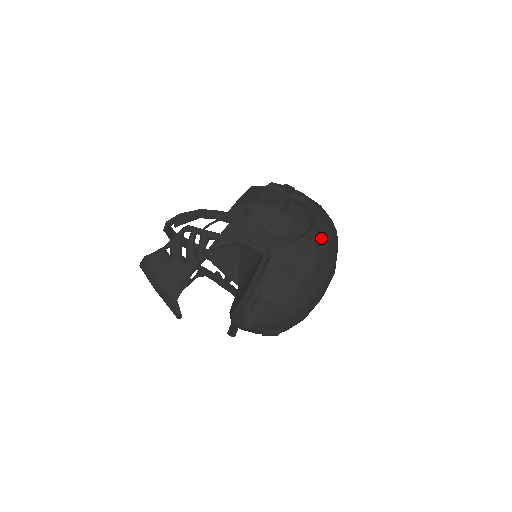
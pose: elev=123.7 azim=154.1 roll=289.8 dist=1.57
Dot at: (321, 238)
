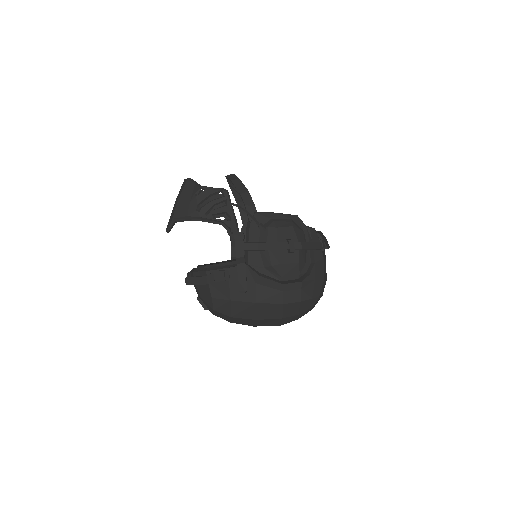
Dot at: (283, 296)
